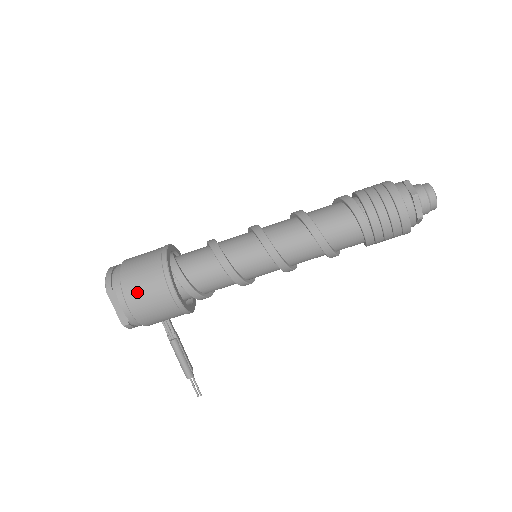
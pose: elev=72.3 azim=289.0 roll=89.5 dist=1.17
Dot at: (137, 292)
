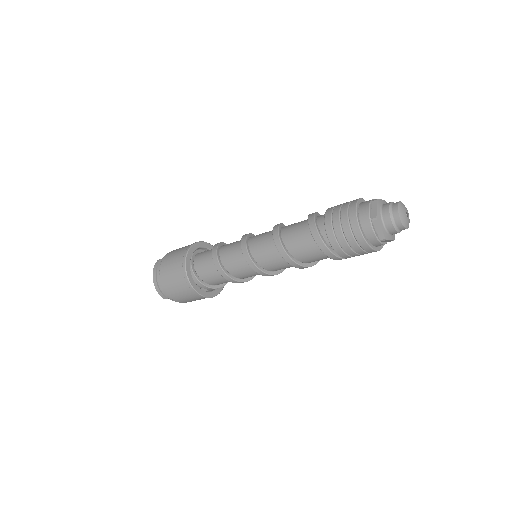
Dot at: (185, 301)
